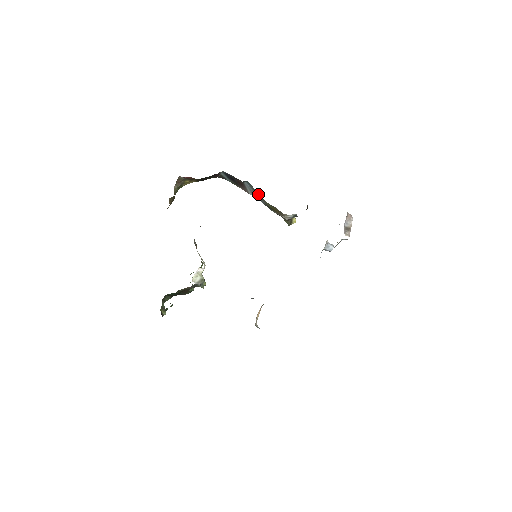
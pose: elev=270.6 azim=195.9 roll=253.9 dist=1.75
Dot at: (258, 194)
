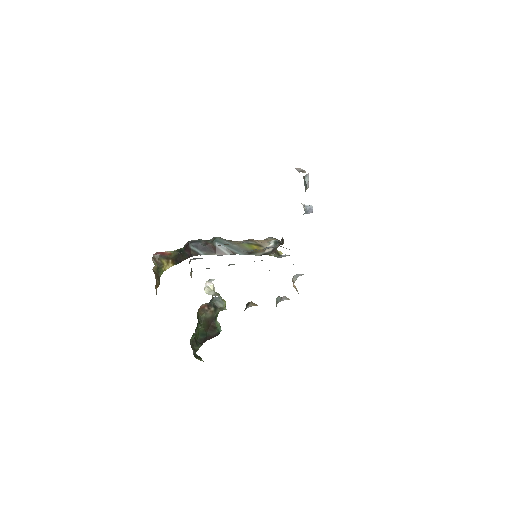
Dot at: (233, 246)
